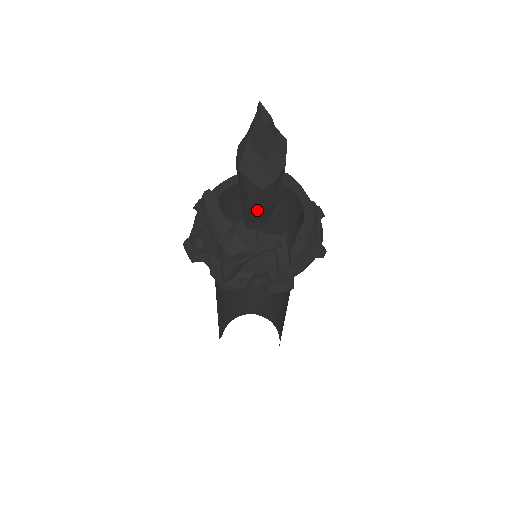
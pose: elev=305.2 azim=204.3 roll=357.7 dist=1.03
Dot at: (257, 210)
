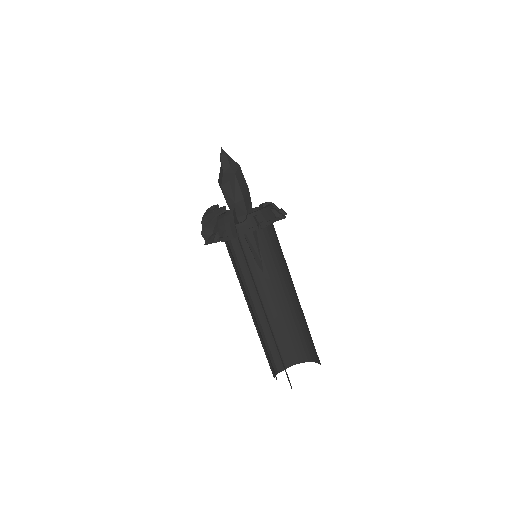
Dot at: (230, 205)
